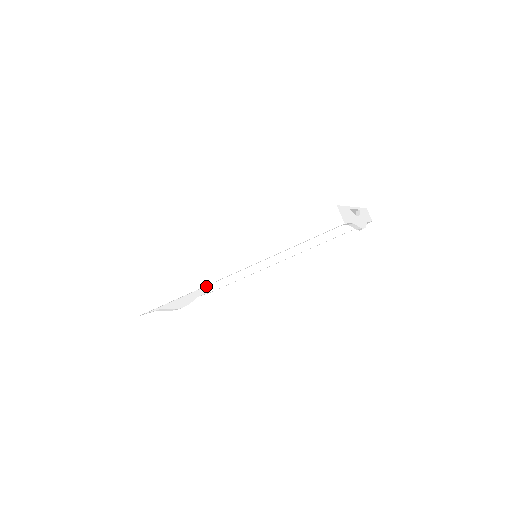
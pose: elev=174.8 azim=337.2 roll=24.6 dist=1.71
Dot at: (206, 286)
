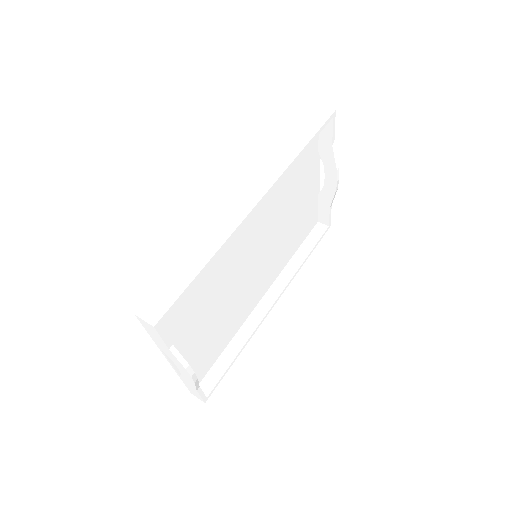
Dot at: occluded
